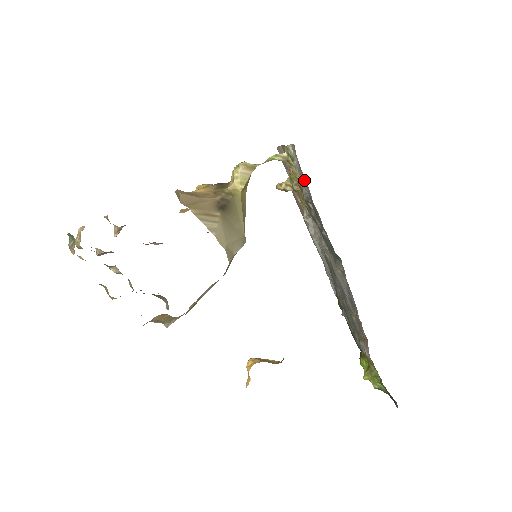
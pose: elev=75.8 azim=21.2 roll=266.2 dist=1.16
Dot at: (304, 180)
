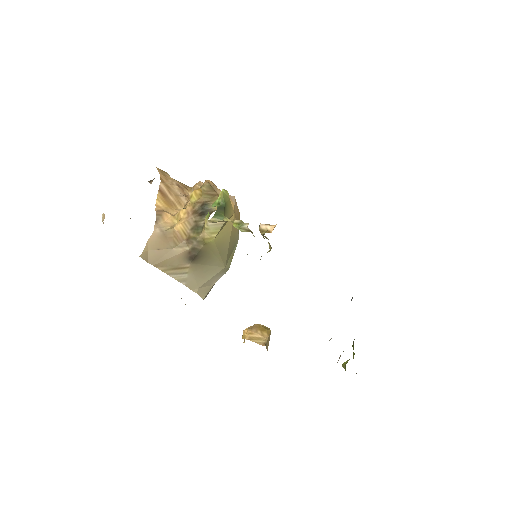
Dot at: occluded
